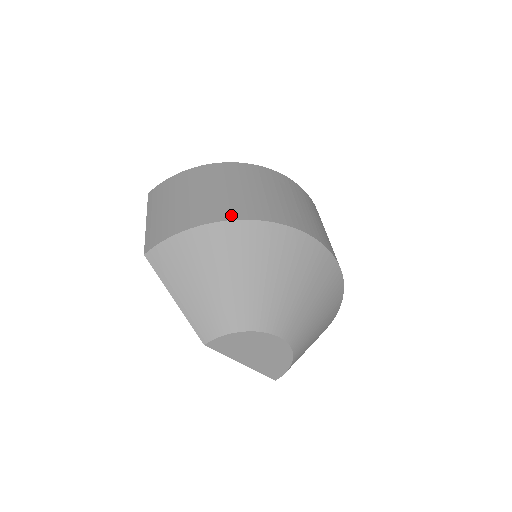
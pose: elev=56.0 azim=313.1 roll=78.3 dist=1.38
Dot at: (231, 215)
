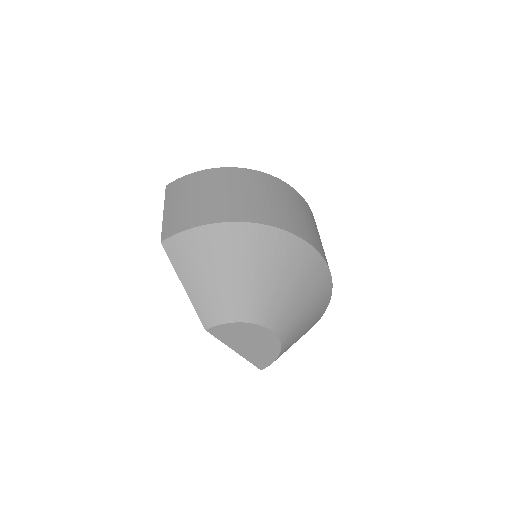
Dot at: (244, 217)
